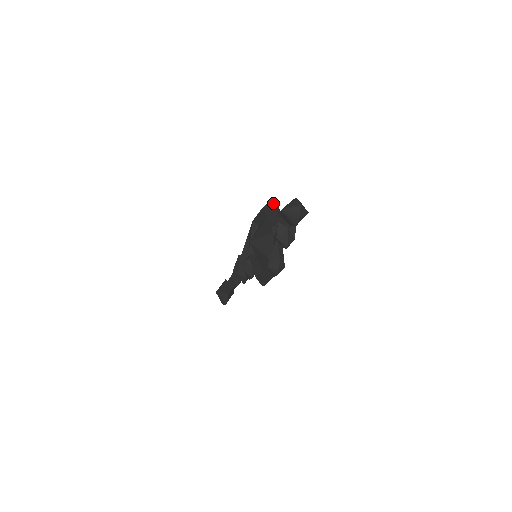
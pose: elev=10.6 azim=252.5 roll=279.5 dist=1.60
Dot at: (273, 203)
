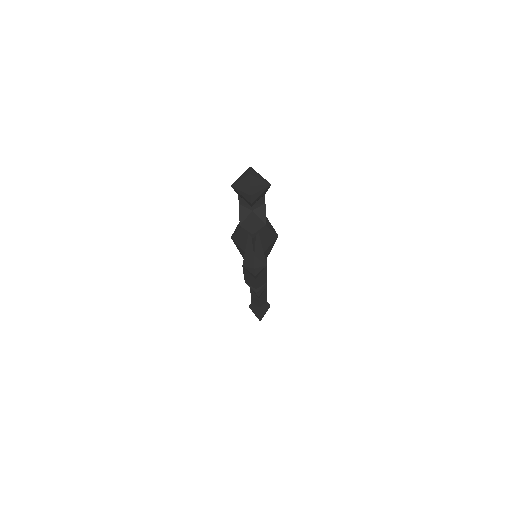
Dot at: occluded
